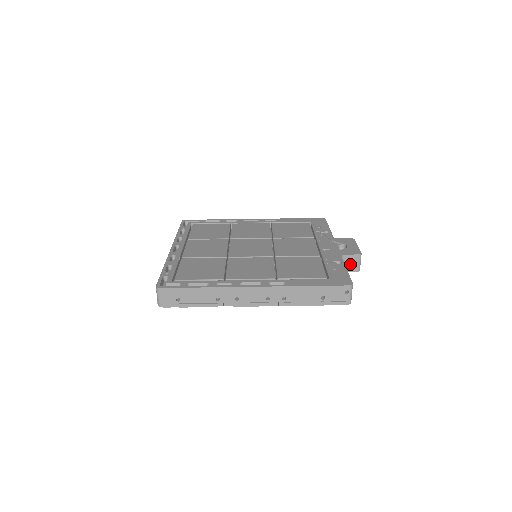
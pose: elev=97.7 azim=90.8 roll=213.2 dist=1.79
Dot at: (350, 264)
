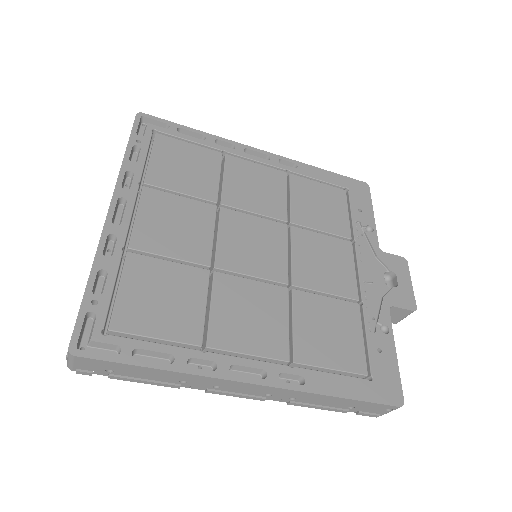
Dot at: (392, 315)
